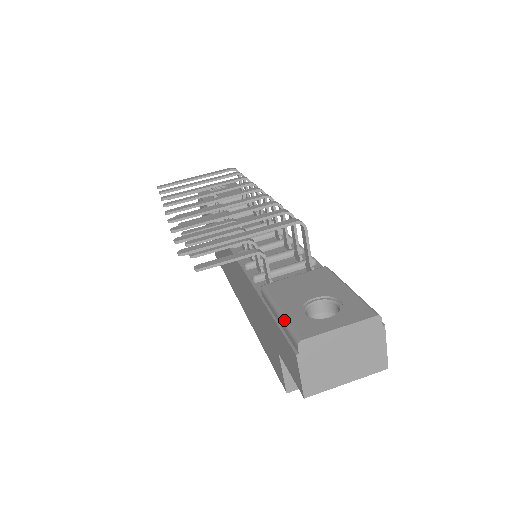
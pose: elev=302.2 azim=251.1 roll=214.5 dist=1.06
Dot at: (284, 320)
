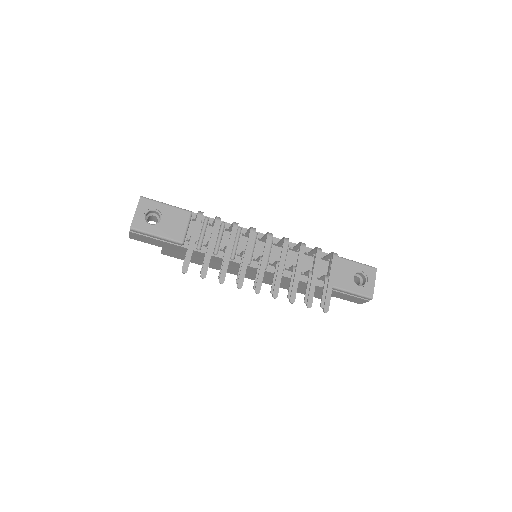
Dot at: (358, 294)
